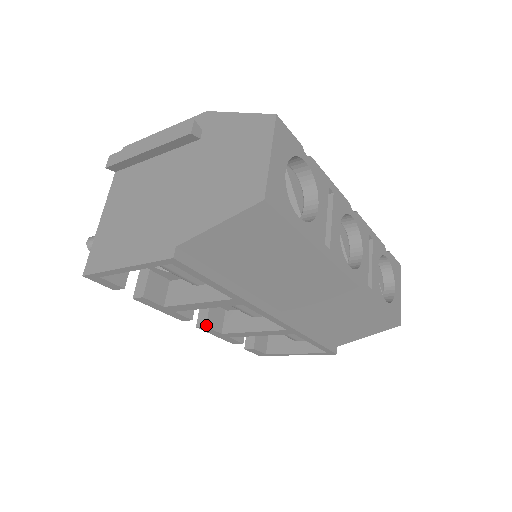
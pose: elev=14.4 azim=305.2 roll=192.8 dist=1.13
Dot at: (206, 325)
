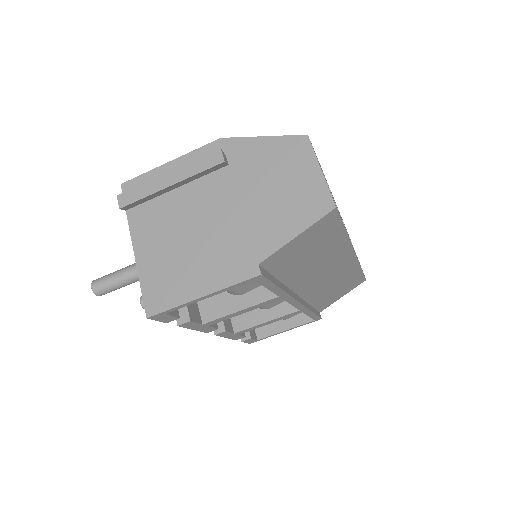
Dot at: (225, 330)
